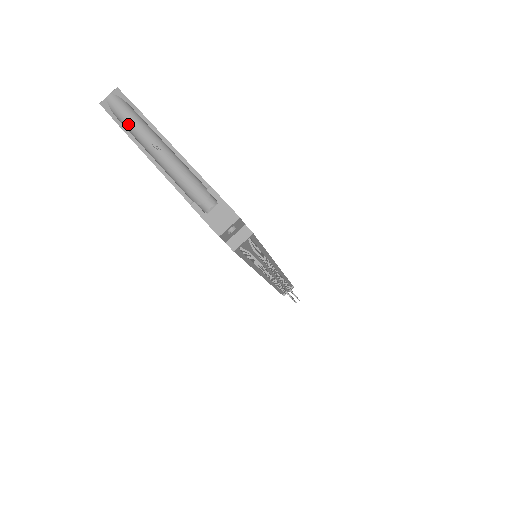
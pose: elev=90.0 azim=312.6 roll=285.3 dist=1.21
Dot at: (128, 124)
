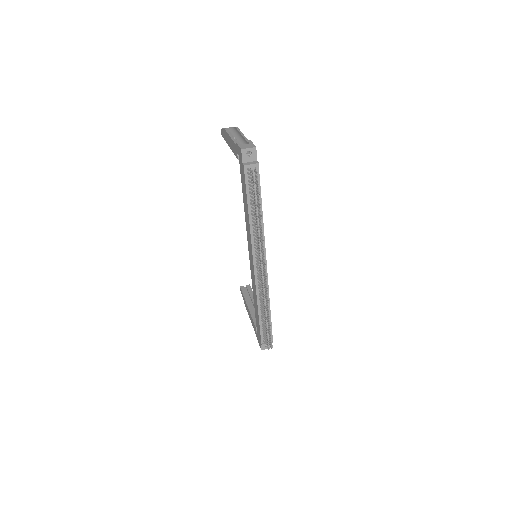
Dot at: occluded
